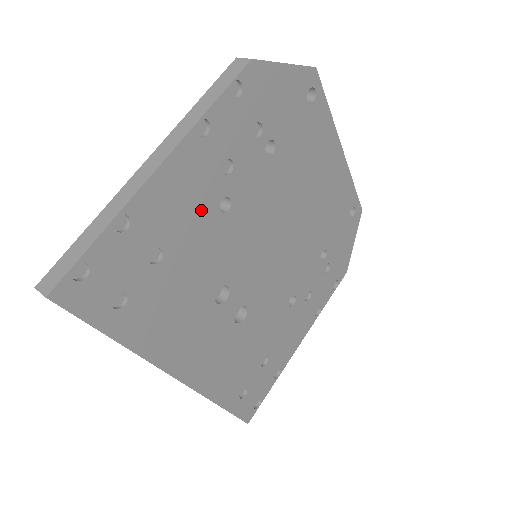
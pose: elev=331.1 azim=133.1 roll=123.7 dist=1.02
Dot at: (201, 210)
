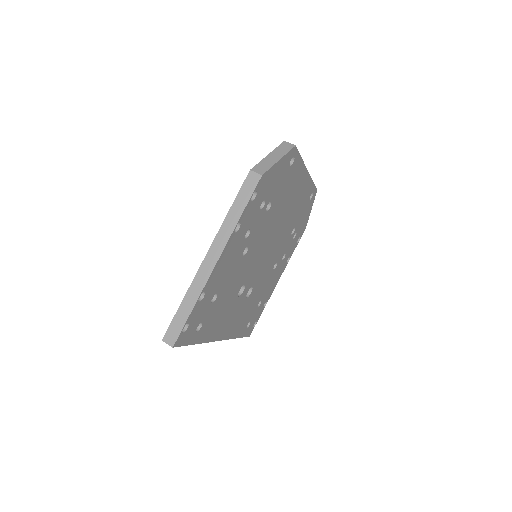
Dot at: (234, 263)
